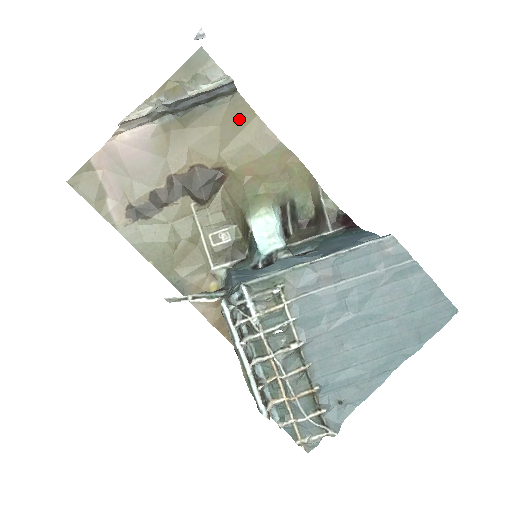
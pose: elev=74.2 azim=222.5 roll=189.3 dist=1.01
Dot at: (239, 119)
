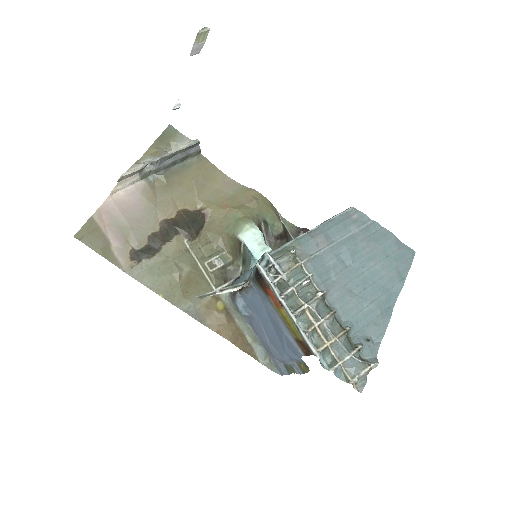
Dot at: (206, 173)
